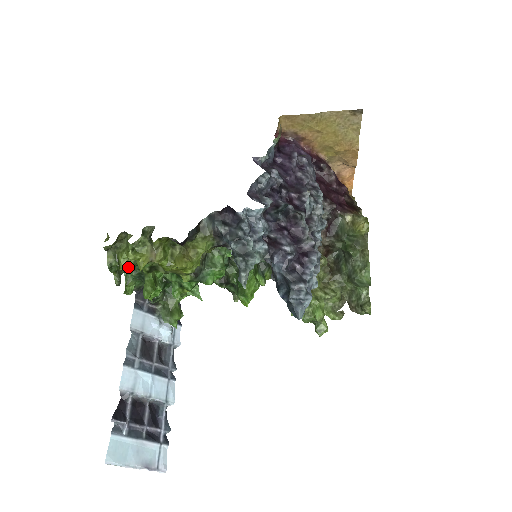
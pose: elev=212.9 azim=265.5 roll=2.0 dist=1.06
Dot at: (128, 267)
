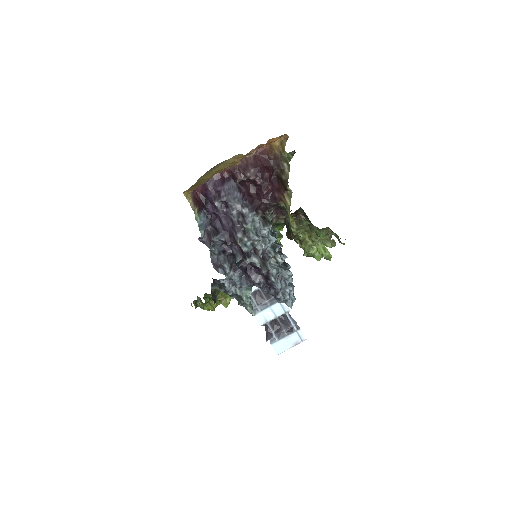
Dot at: occluded
